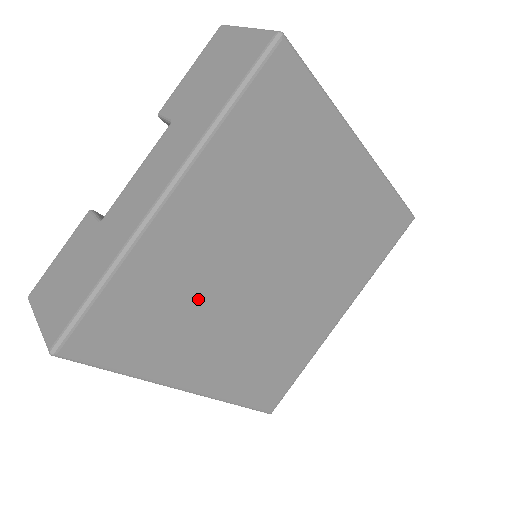
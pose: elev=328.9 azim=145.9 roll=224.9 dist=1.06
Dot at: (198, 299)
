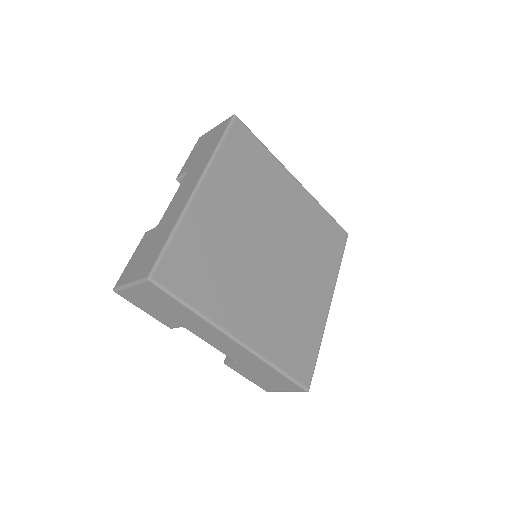
Dot at: (229, 260)
